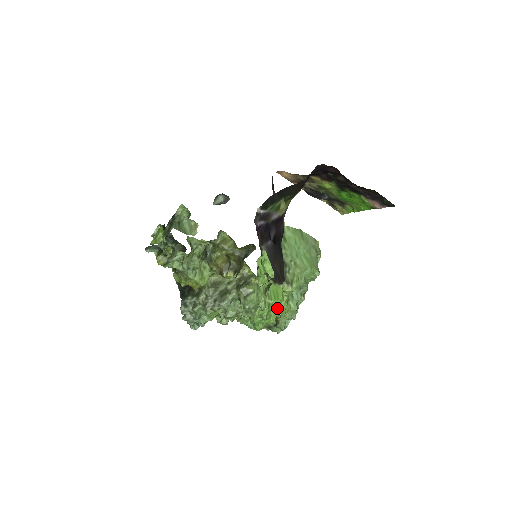
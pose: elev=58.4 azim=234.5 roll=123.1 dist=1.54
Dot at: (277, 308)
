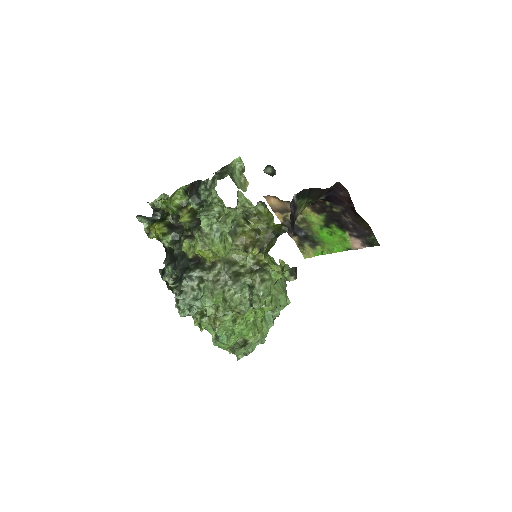
Dot at: (255, 323)
